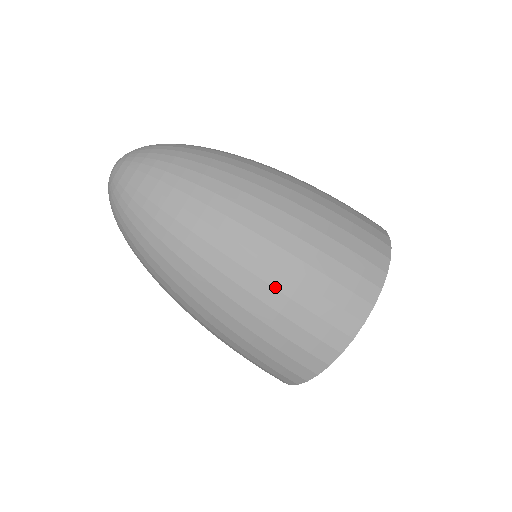
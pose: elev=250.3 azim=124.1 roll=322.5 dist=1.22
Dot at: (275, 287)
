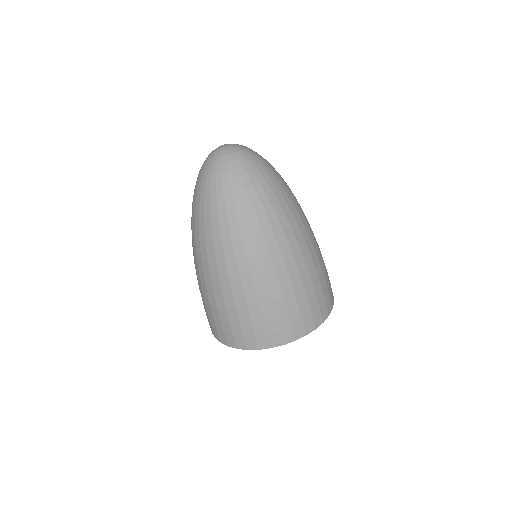
Dot at: (223, 297)
